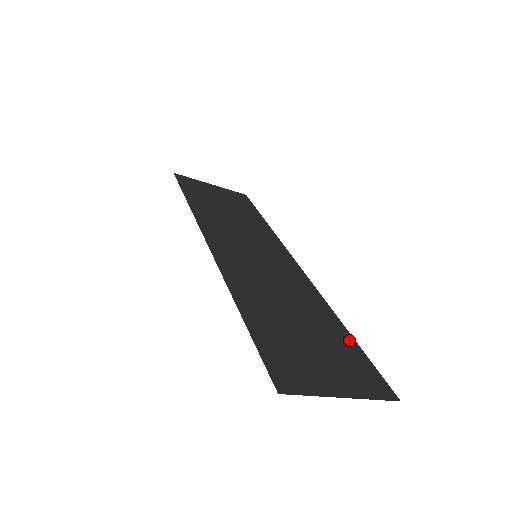
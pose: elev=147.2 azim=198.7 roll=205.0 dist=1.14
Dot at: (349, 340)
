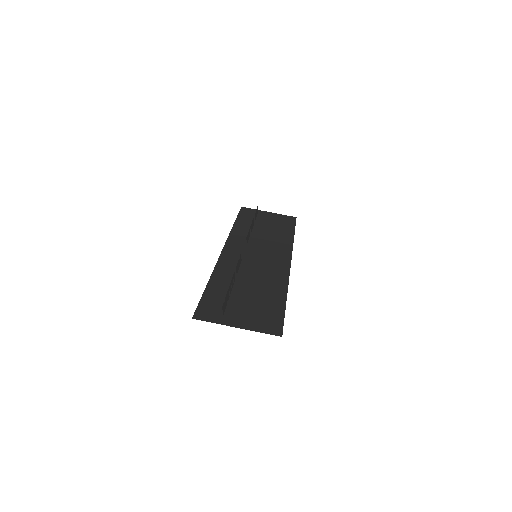
Dot at: (280, 304)
